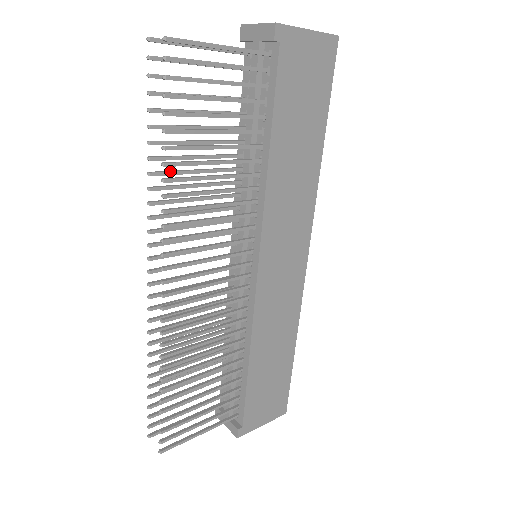
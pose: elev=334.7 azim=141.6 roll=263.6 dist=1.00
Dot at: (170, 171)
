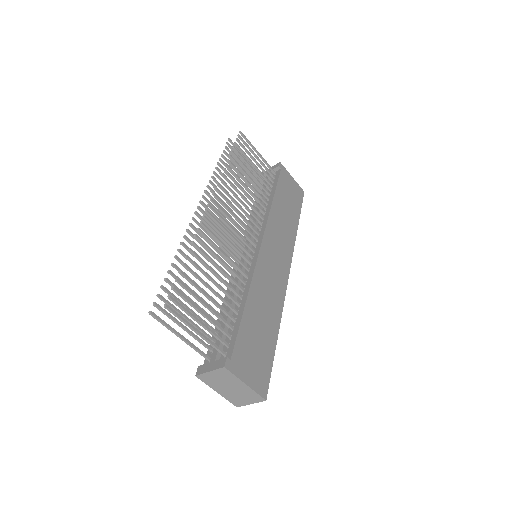
Dot at: occluded
